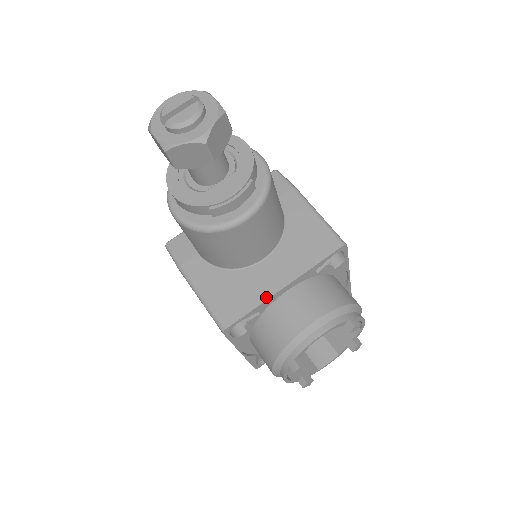
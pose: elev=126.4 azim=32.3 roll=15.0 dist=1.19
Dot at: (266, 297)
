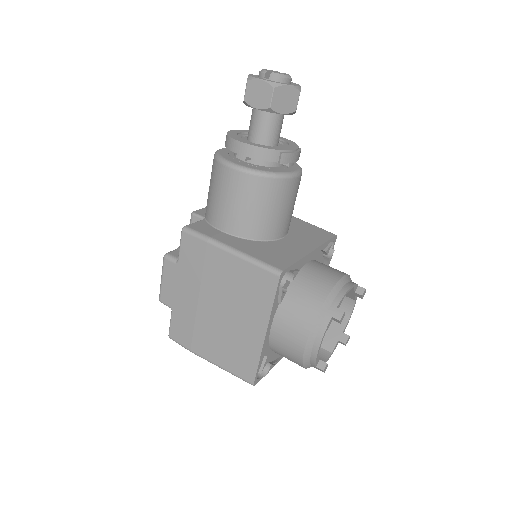
Dot at: (302, 255)
